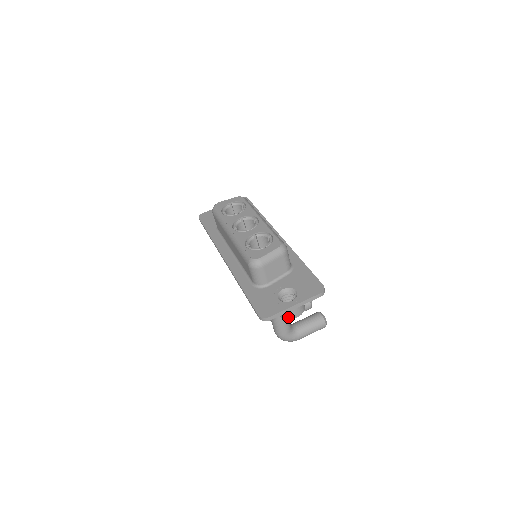
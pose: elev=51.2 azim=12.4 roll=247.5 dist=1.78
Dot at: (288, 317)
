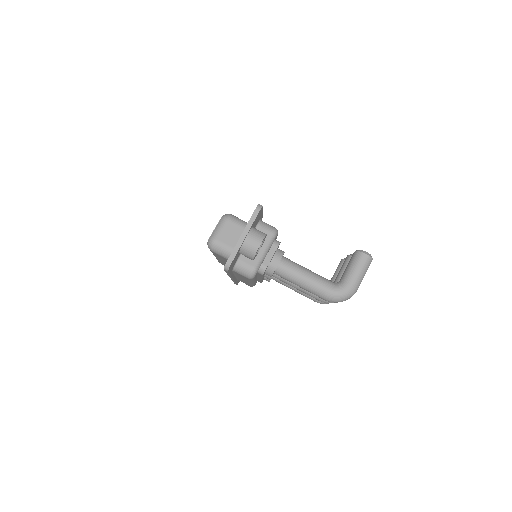
Dot at: (253, 252)
